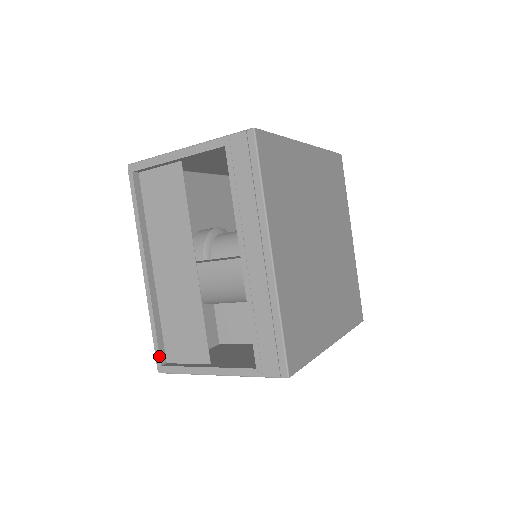
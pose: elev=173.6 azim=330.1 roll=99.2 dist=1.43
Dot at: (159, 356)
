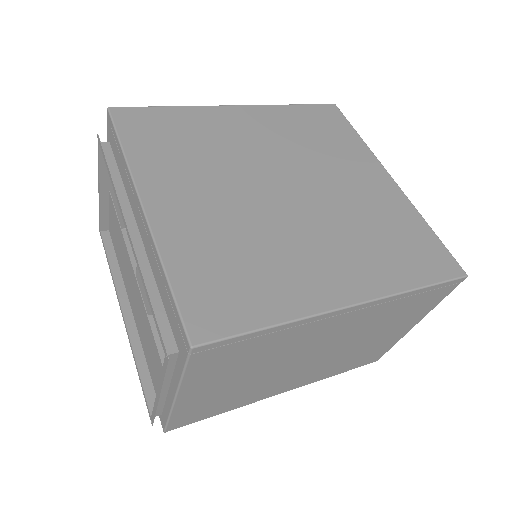
Dot at: (147, 406)
